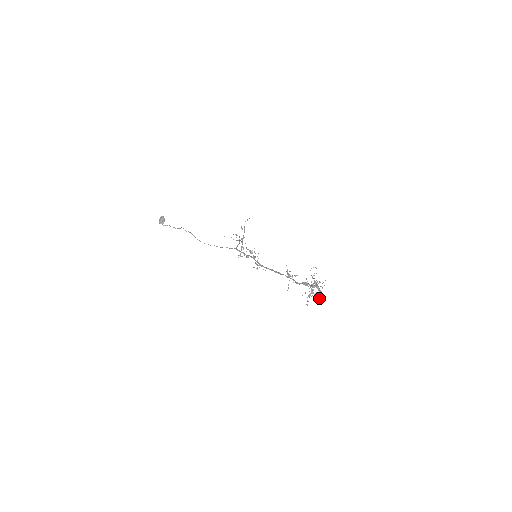
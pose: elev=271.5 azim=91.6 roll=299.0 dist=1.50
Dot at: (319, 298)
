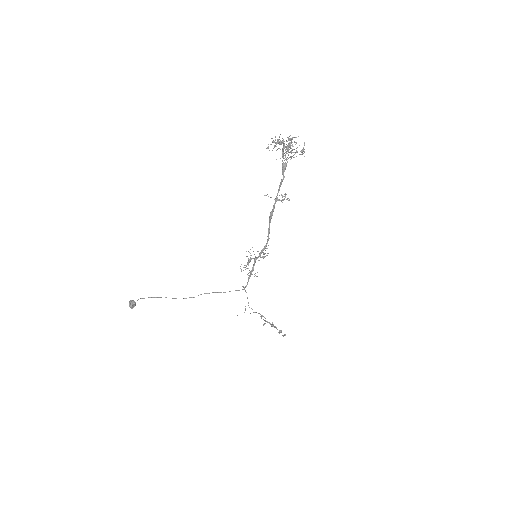
Dot at: (303, 149)
